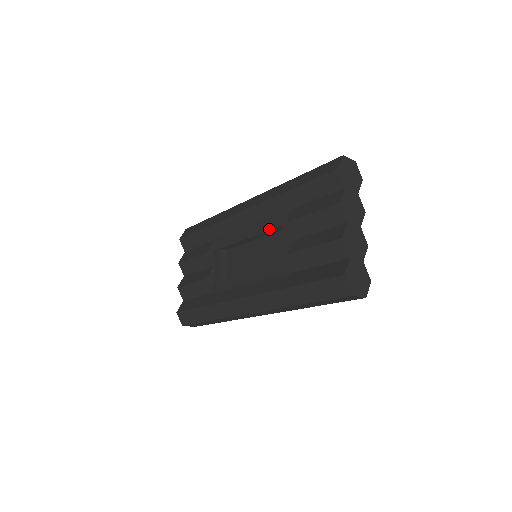
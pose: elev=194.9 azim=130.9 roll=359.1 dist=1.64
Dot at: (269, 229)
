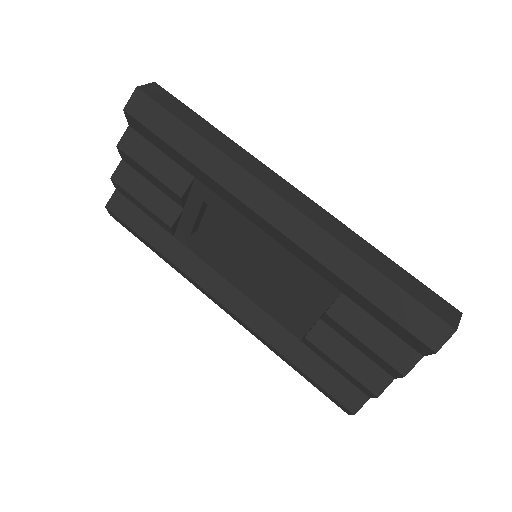
Dot at: (295, 272)
